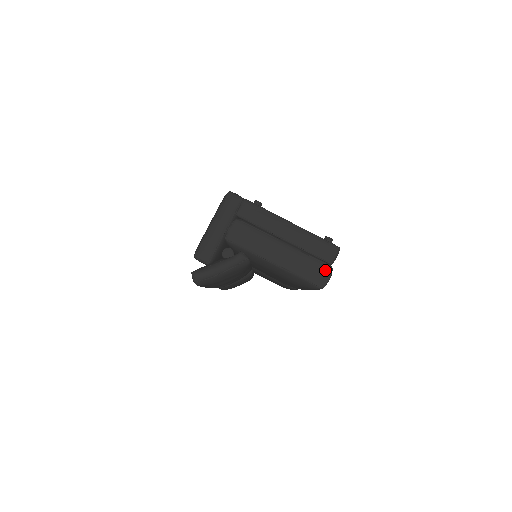
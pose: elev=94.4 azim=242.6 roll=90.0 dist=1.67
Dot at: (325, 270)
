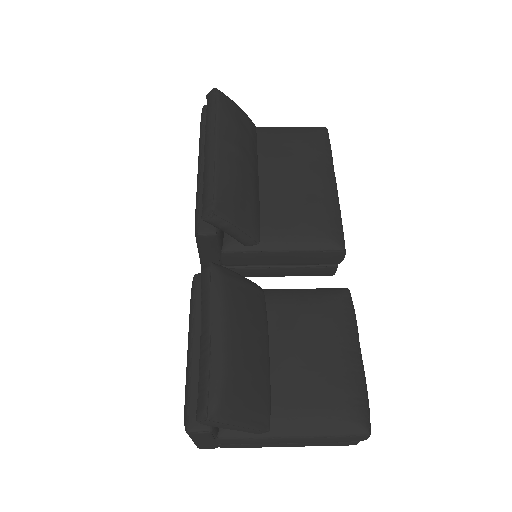
Dot at: occluded
